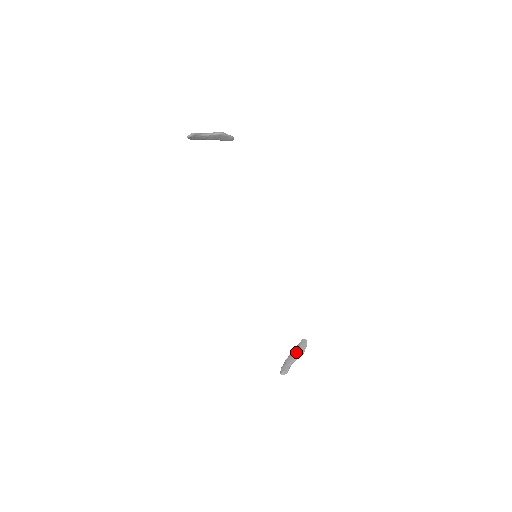
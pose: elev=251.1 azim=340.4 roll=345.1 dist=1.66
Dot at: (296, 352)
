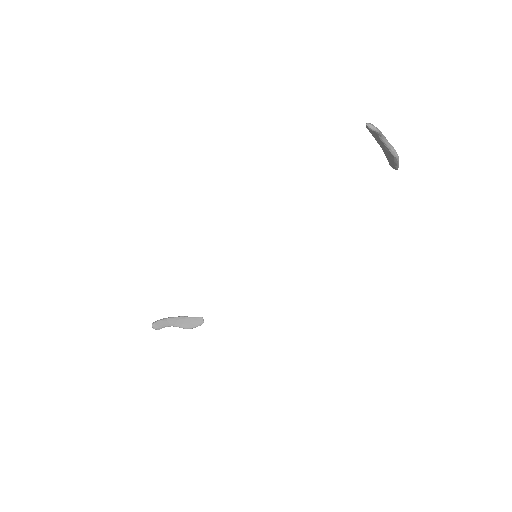
Dot at: (185, 322)
